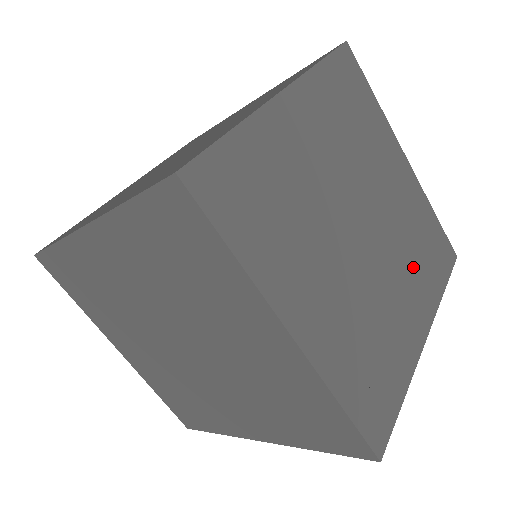
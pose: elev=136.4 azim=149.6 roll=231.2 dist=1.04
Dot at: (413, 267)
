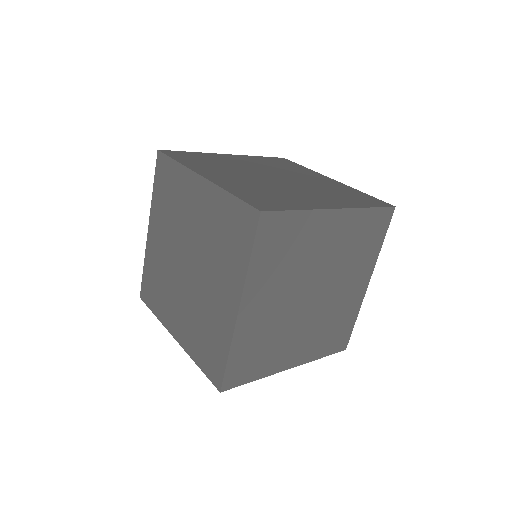
Dot at: (328, 194)
